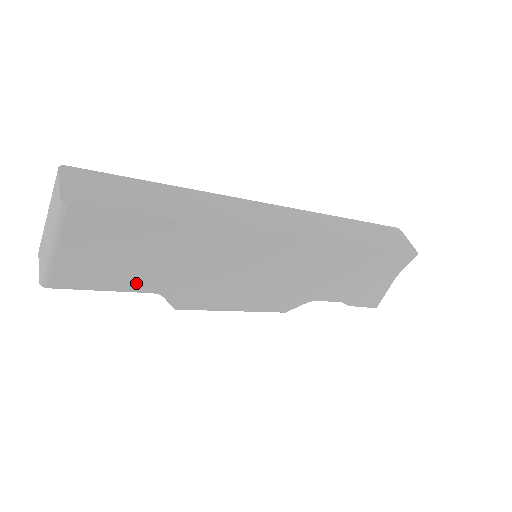
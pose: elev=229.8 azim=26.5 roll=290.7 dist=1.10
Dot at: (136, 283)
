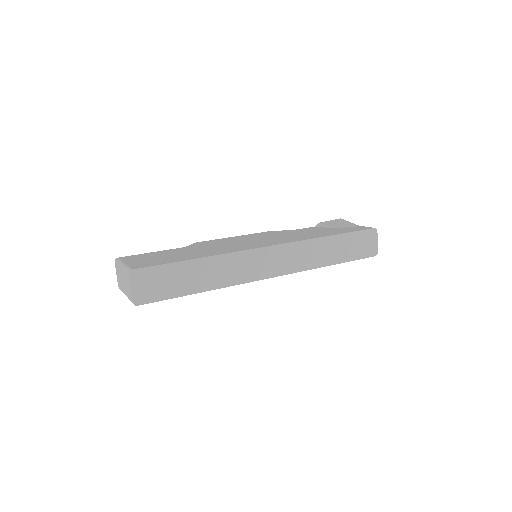
Dot at: occluded
